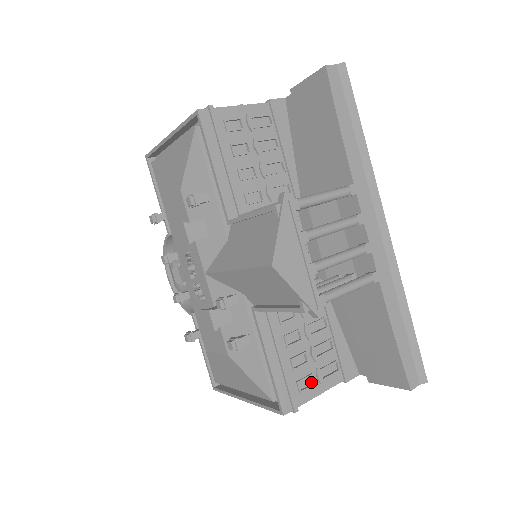
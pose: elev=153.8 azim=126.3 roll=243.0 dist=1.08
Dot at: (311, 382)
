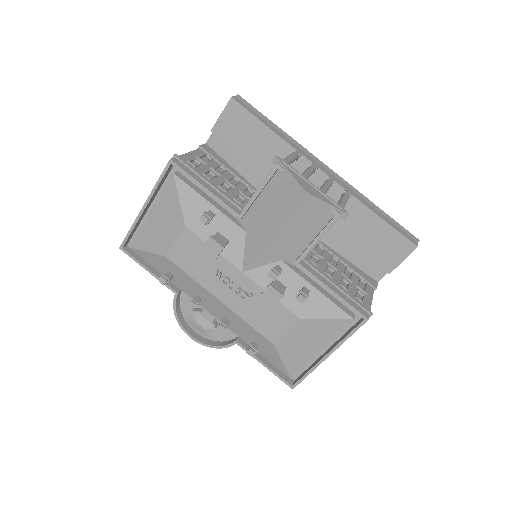
Dot at: (361, 296)
